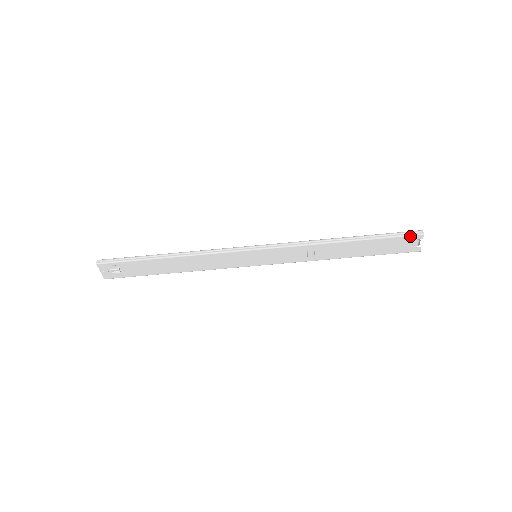
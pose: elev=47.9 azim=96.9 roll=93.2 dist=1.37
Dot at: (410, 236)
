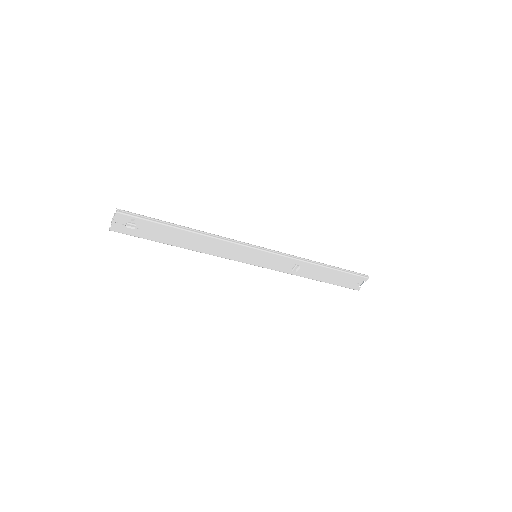
Dot at: (361, 277)
